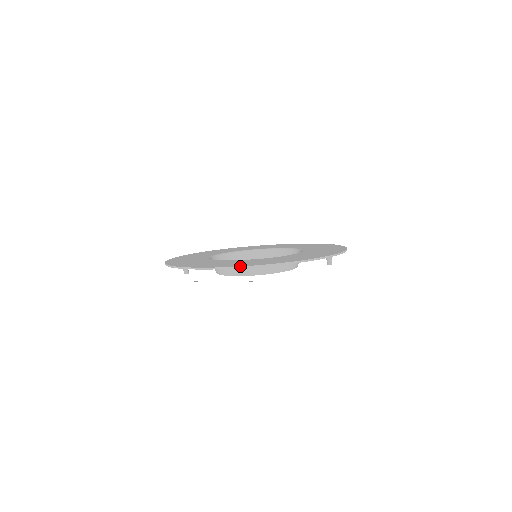
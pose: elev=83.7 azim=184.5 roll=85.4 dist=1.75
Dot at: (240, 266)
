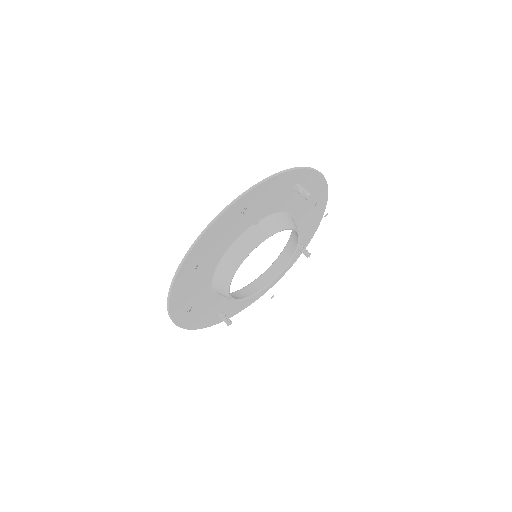
Dot at: (174, 275)
